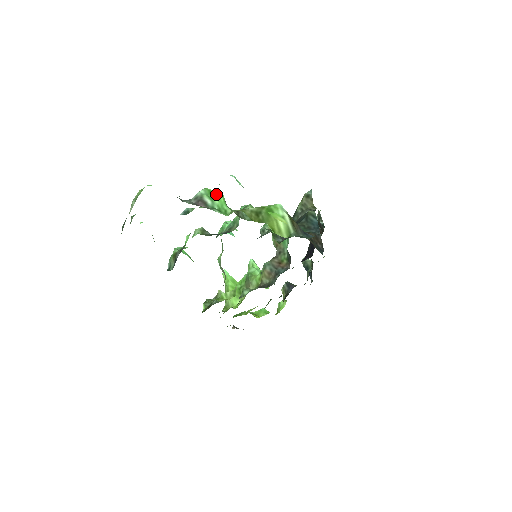
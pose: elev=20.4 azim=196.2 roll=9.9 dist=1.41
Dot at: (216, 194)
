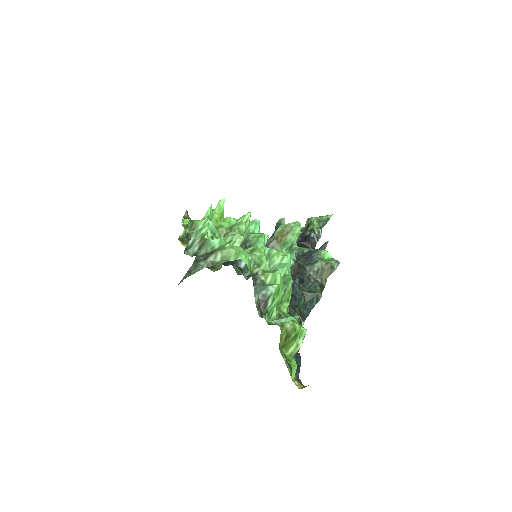
Dot at: (280, 295)
